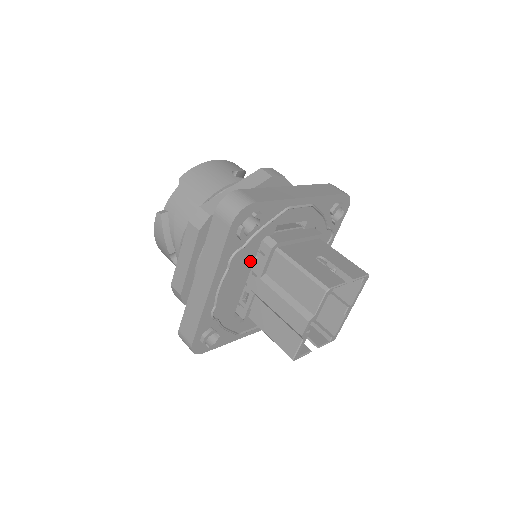
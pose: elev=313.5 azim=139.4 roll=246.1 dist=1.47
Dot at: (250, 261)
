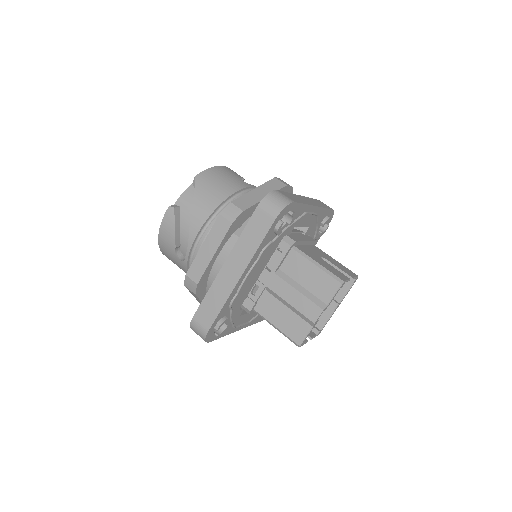
Dot at: (269, 256)
